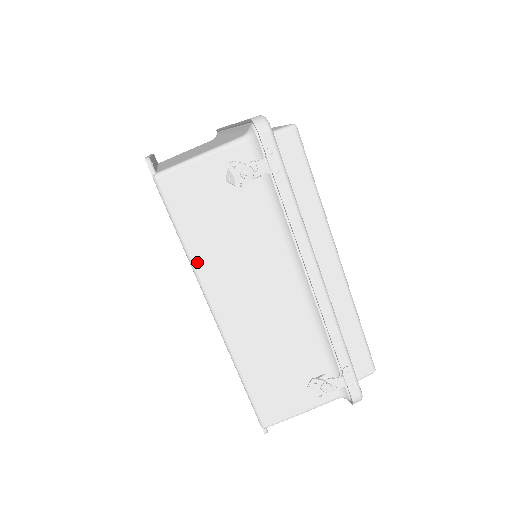
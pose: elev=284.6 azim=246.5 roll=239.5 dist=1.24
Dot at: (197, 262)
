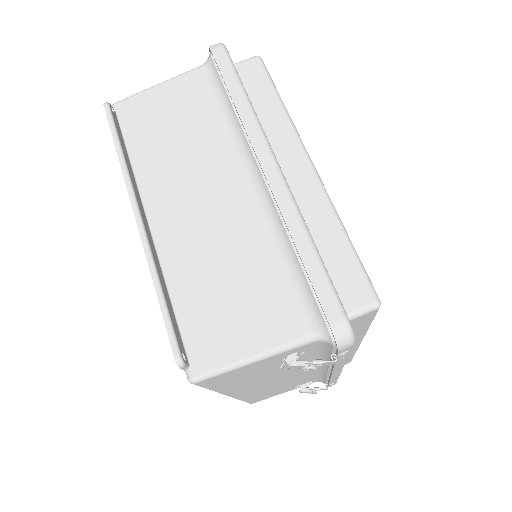
Dot at: (224, 391)
